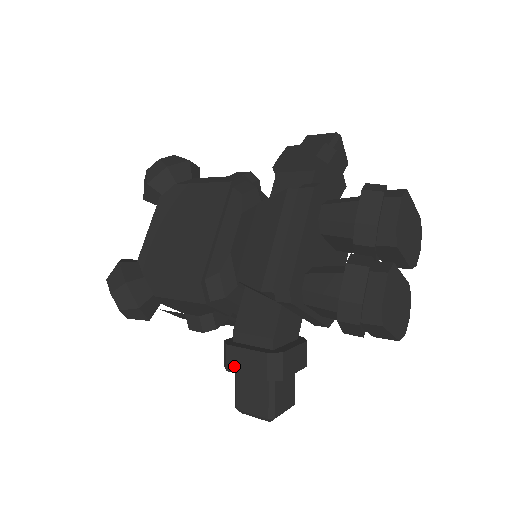
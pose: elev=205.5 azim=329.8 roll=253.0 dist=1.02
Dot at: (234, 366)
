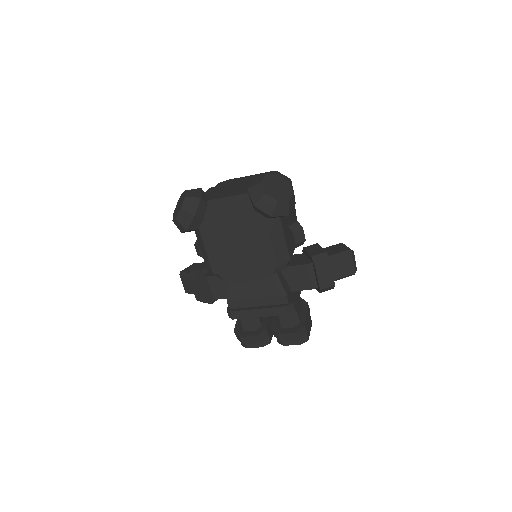
Dot at: (193, 283)
